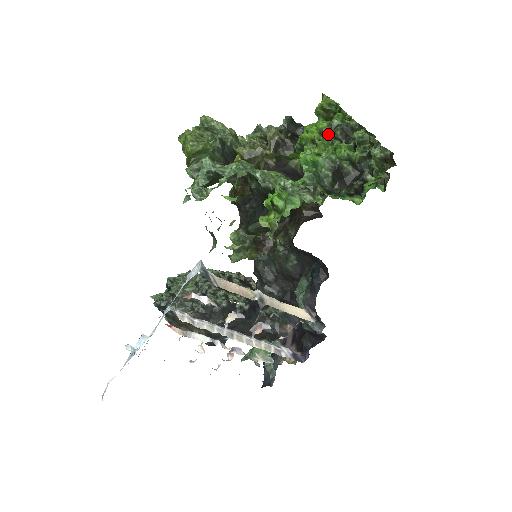
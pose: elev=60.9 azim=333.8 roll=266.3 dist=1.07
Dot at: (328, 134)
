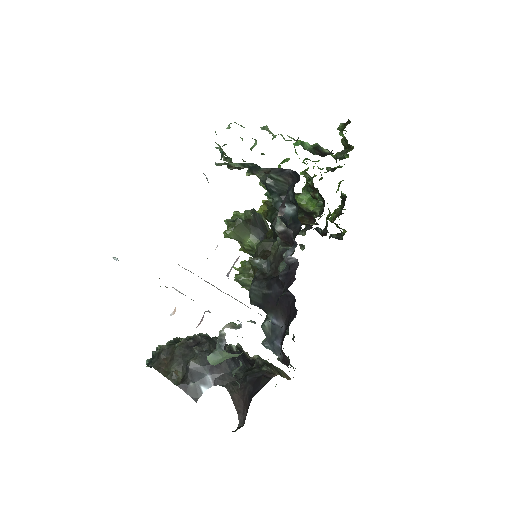
Dot at: (322, 169)
